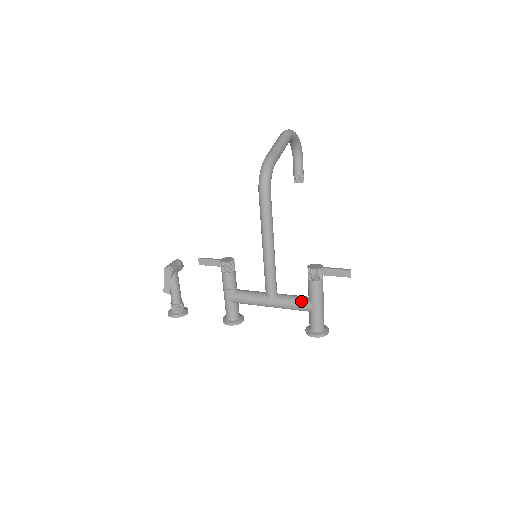
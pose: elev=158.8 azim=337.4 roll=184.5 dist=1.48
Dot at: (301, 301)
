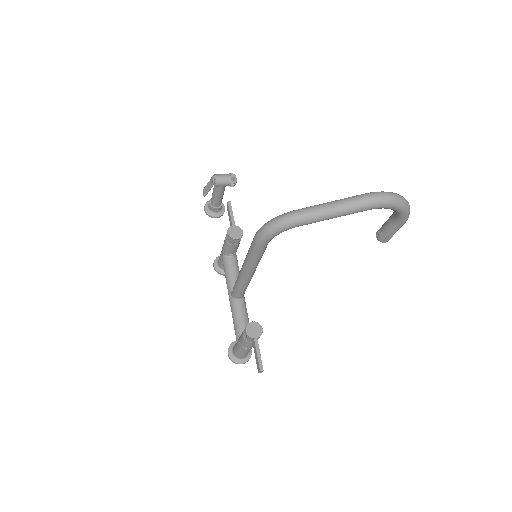
Dot at: (238, 328)
